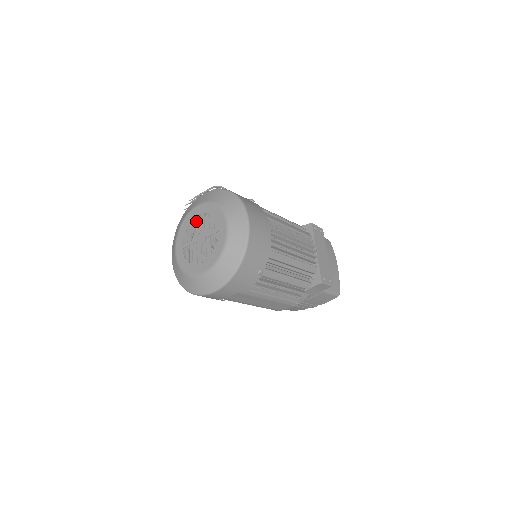
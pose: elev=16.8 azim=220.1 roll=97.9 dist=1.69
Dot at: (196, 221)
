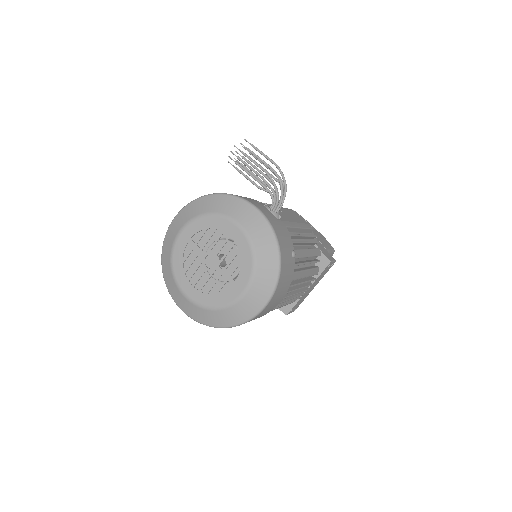
Dot at: occluded
